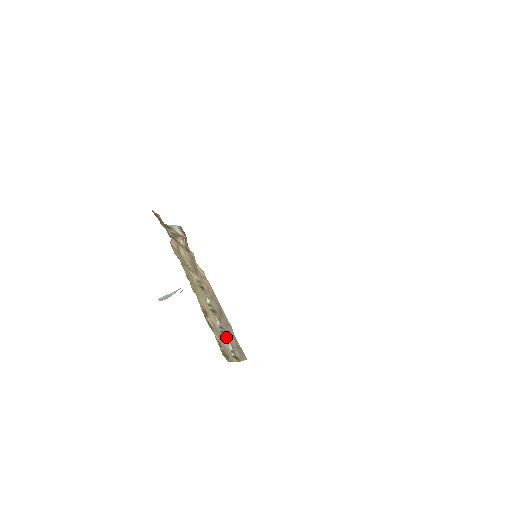
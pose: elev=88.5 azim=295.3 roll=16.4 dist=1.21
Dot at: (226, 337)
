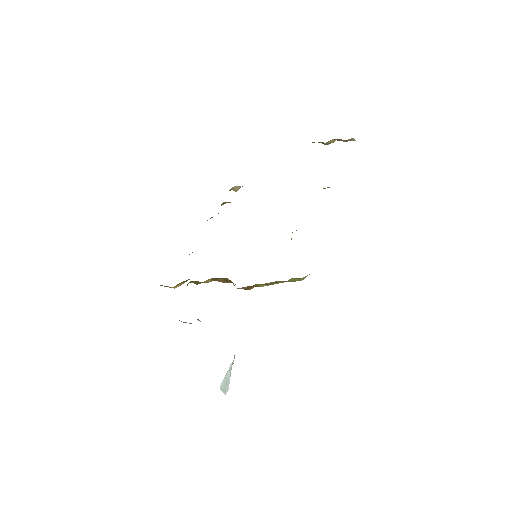
Dot at: occluded
